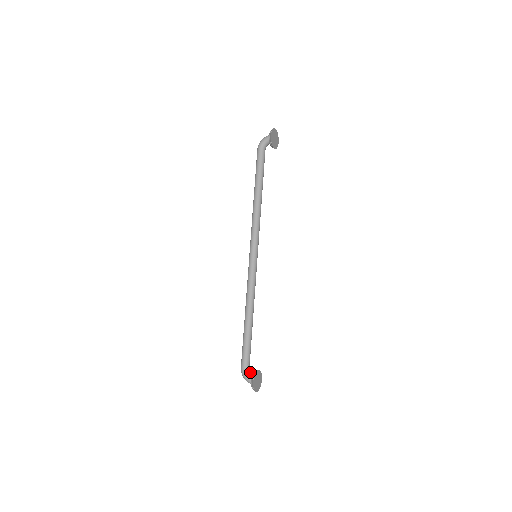
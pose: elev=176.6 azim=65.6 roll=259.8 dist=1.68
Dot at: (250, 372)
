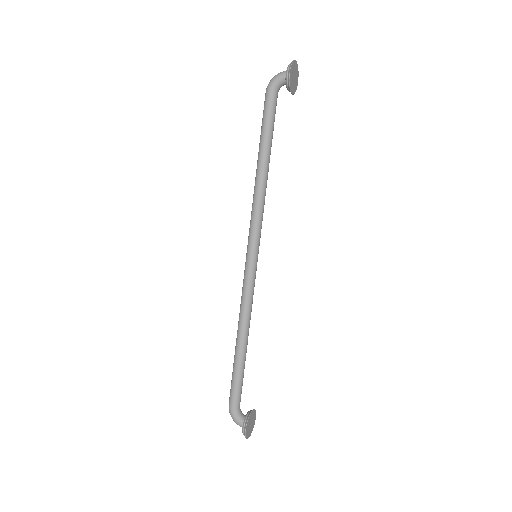
Dot at: (241, 411)
